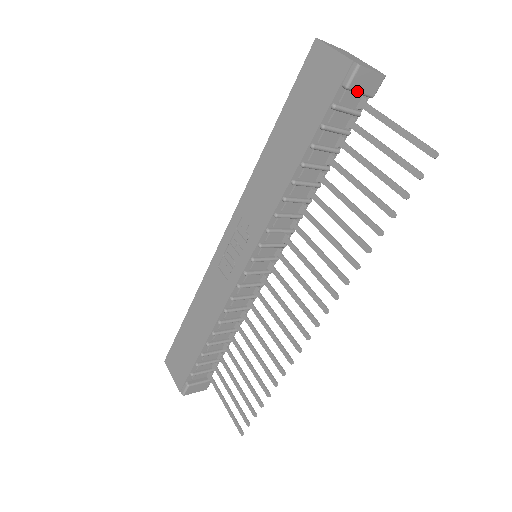
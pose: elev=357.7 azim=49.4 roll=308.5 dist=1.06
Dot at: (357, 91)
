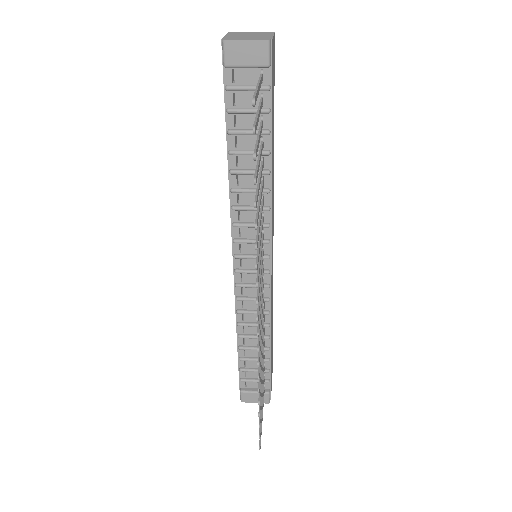
Dot at: (240, 66)
